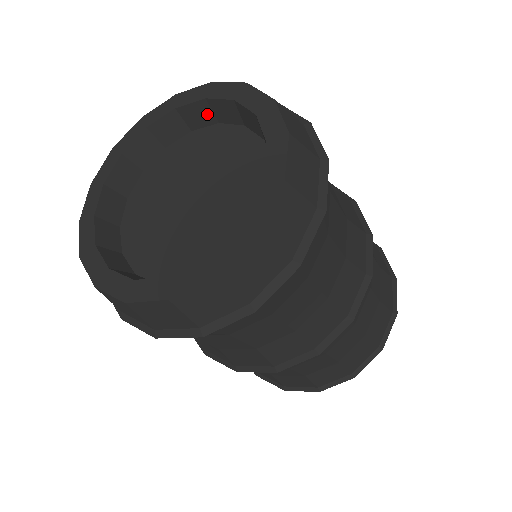
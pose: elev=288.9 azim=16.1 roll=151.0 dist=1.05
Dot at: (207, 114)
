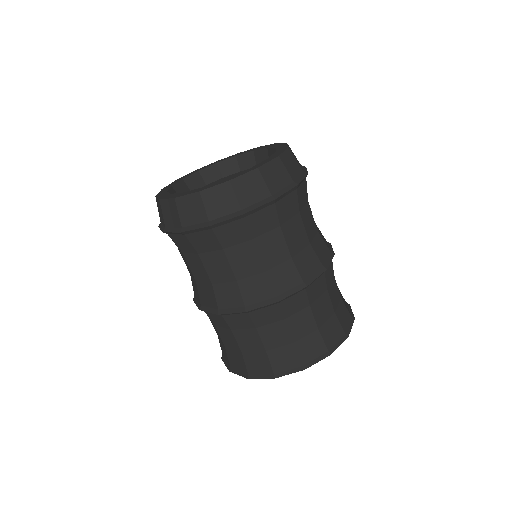
Dot at: occluded
